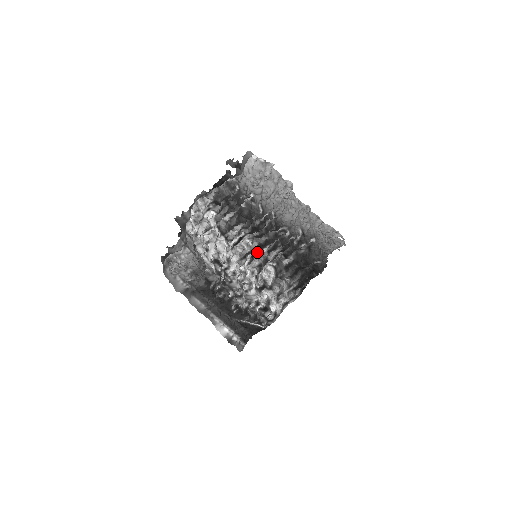
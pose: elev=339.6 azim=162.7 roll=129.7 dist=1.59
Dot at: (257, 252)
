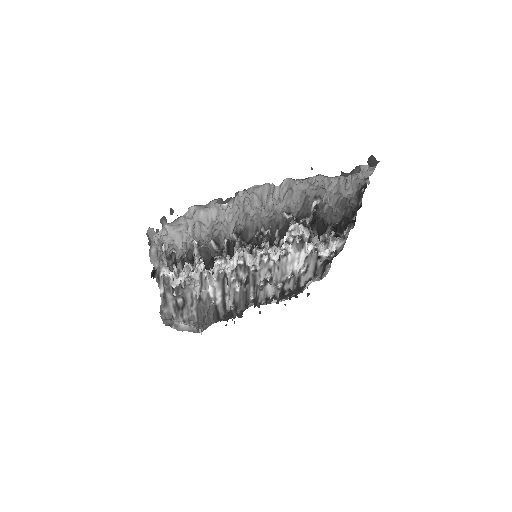
Dot at: occluded
